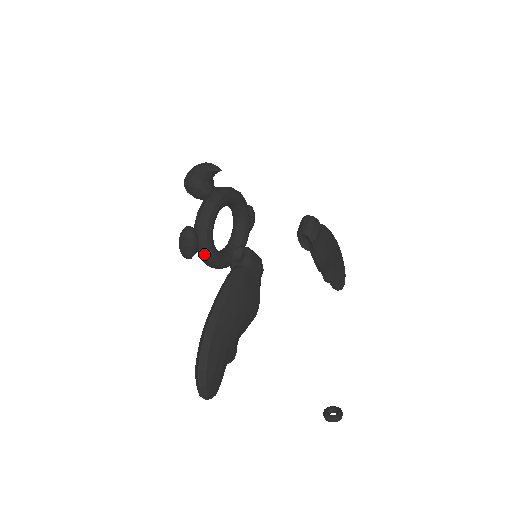
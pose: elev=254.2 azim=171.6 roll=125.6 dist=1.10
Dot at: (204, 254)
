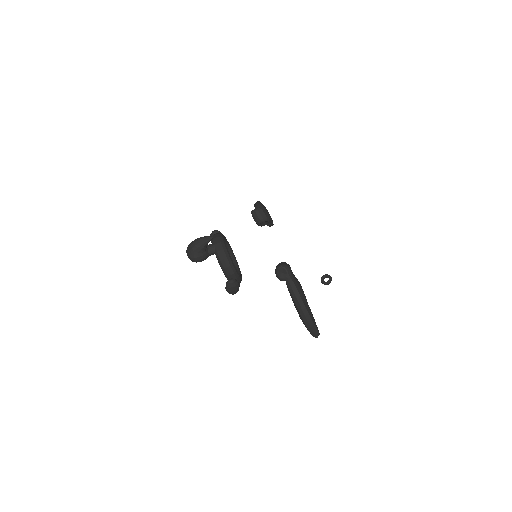
Dot at: (239, 282)
